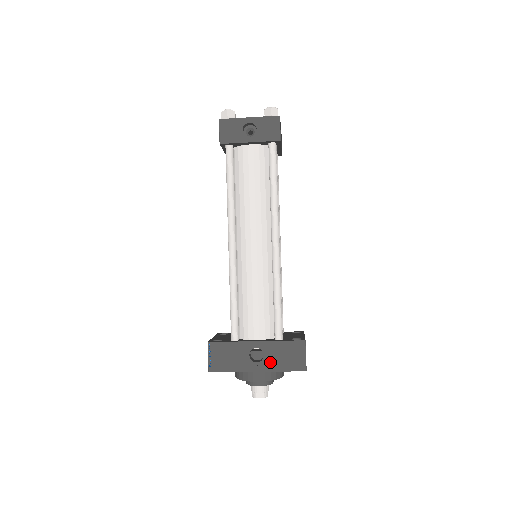
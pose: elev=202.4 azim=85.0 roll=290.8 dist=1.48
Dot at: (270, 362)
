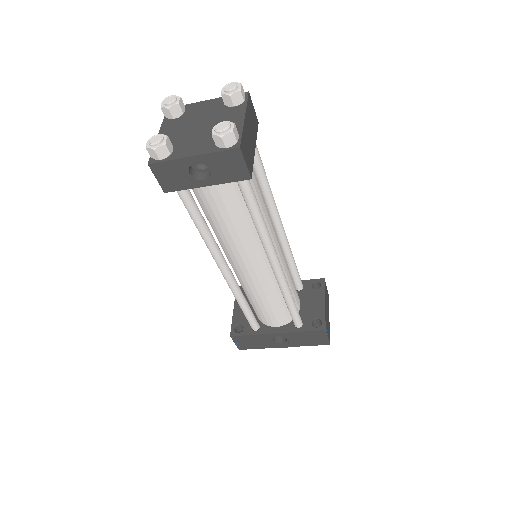
Dot at: (294, 342)
